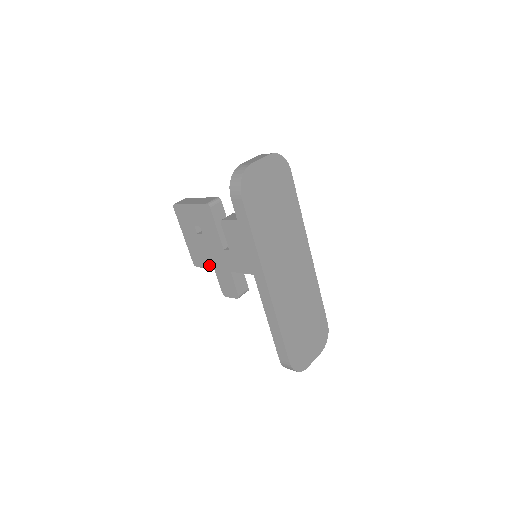
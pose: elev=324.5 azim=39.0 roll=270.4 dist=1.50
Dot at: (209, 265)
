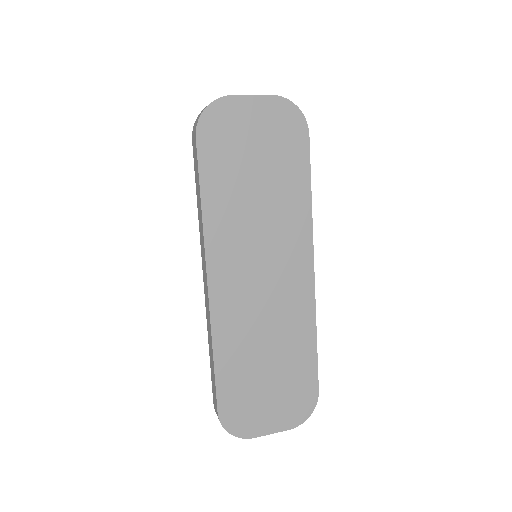
Dot at: occluded
